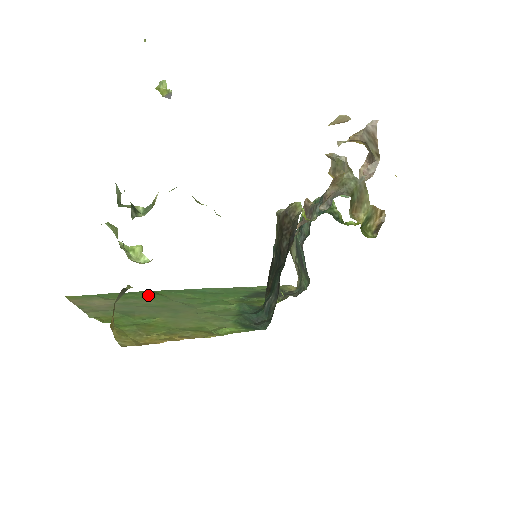
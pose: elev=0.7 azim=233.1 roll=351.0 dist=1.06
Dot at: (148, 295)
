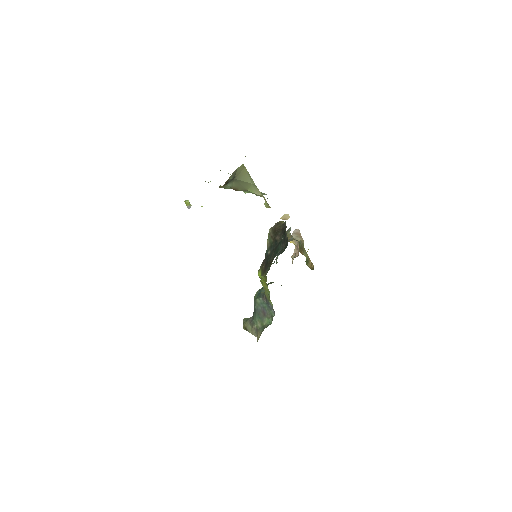
Dot at: occluded
